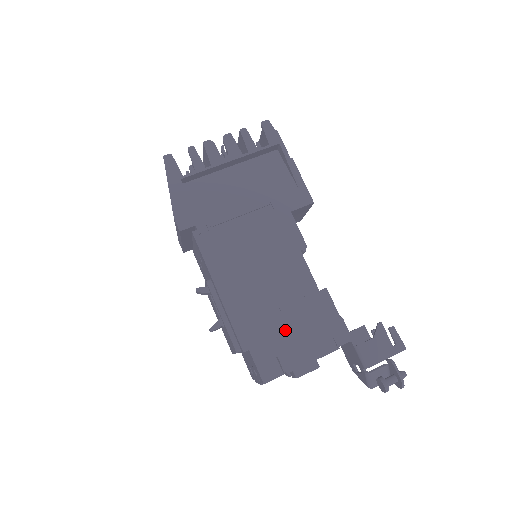
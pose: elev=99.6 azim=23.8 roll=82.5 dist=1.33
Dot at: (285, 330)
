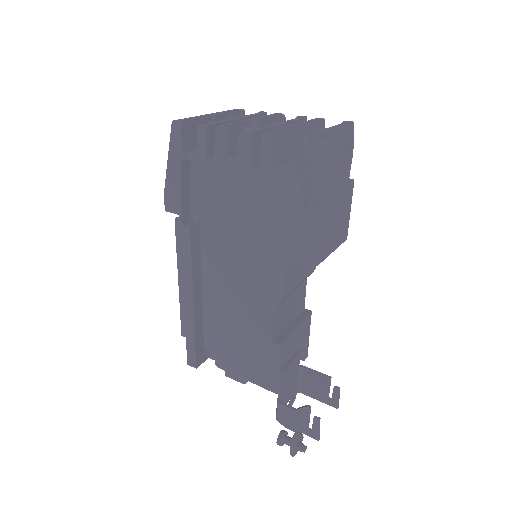
Dot at: (228, 343)
